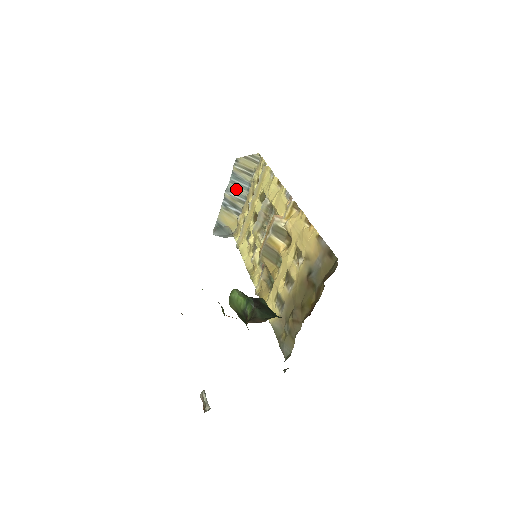
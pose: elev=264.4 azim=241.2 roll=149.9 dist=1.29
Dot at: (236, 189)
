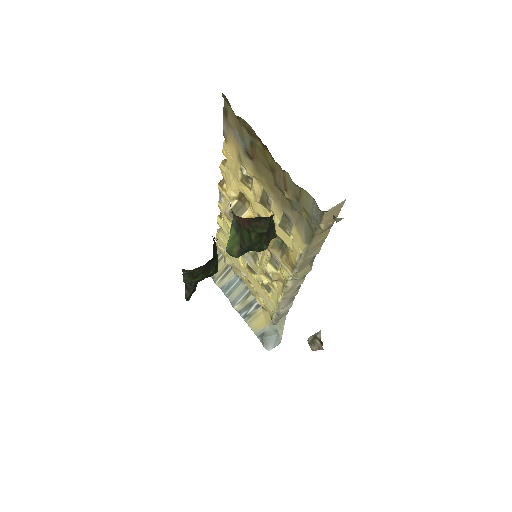
Dot at: (236, 294)
